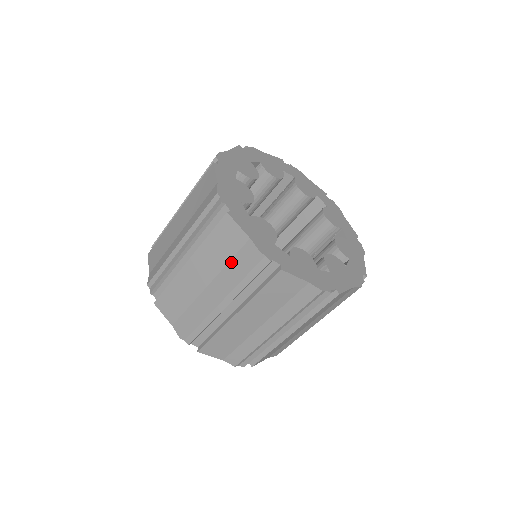
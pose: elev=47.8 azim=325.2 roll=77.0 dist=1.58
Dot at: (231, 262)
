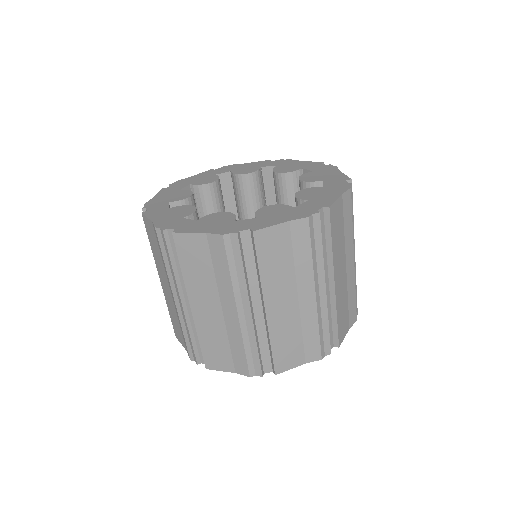
Dot at: (295, 257)
